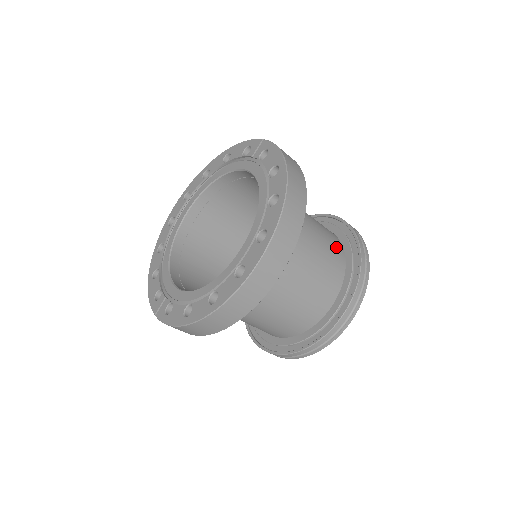
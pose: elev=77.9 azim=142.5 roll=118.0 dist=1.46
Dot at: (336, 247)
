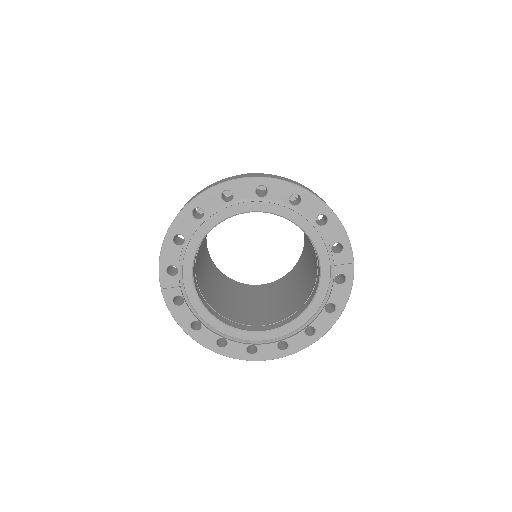
Dot at: occluded
